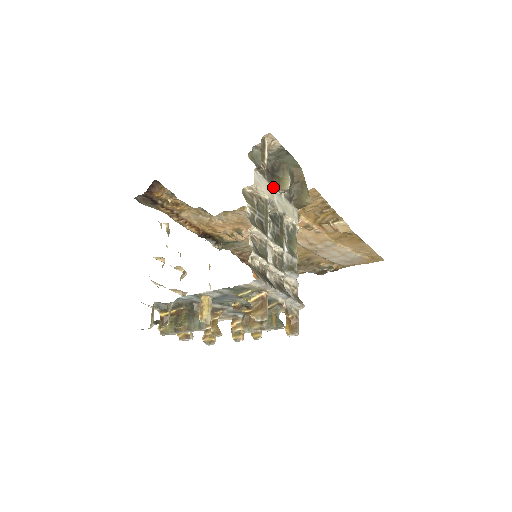
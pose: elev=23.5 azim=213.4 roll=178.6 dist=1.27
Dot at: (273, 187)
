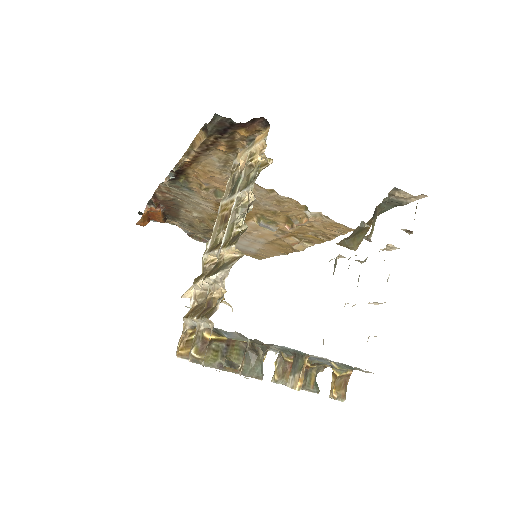
Dot at: occluded
